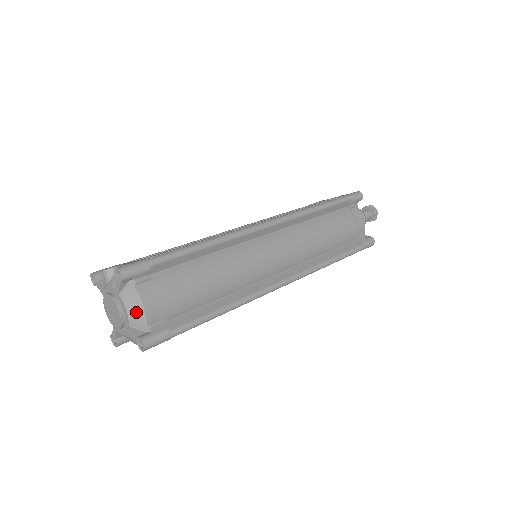
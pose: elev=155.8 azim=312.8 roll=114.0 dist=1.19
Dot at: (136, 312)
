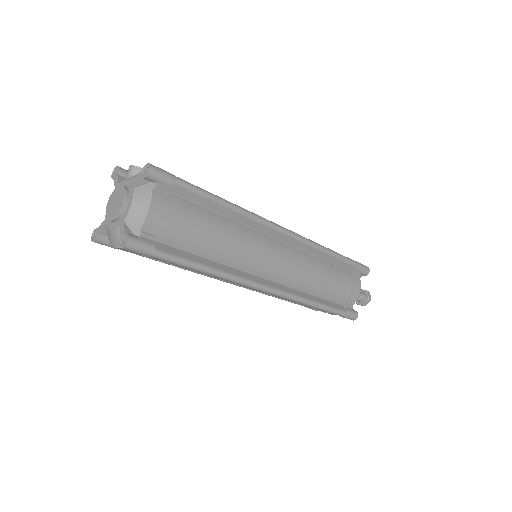
Dot at: (139, 211)
